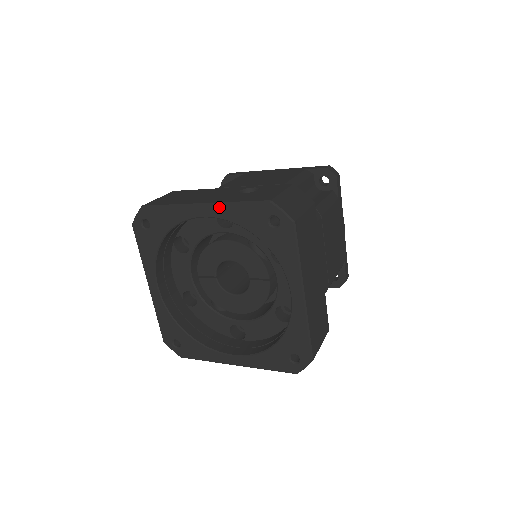
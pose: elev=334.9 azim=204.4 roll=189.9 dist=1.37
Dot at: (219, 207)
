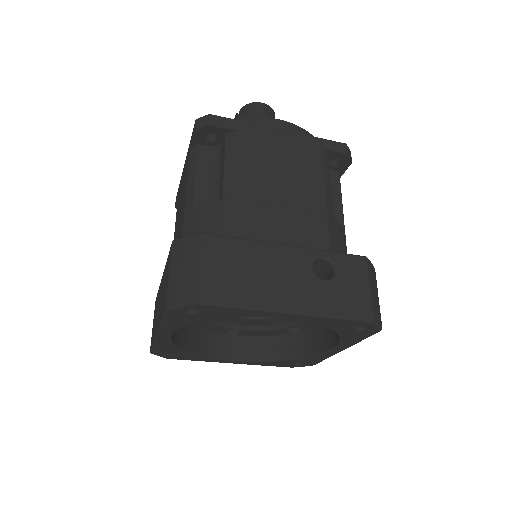
Dot at: (311, 317)
